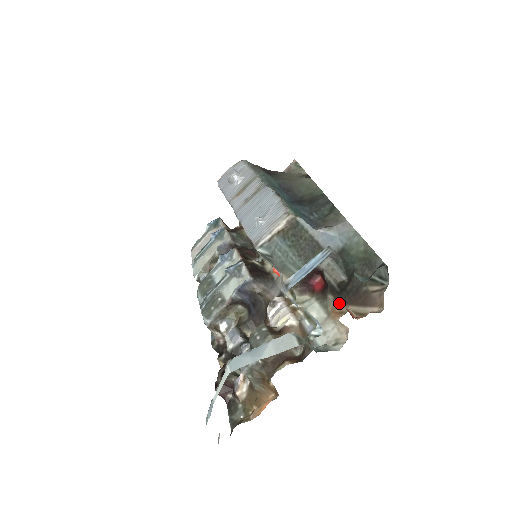
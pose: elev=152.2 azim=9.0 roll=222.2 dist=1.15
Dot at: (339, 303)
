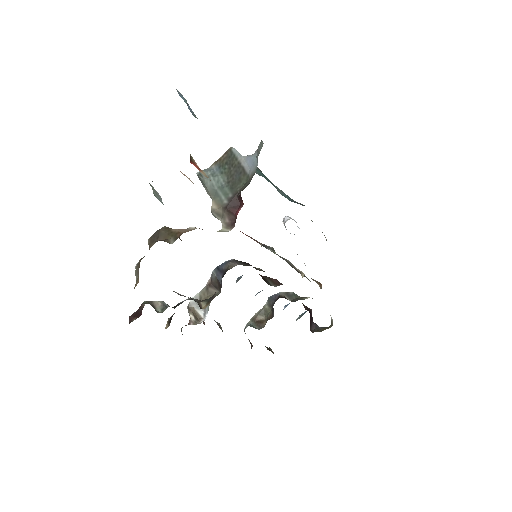
Dot at: occluded
